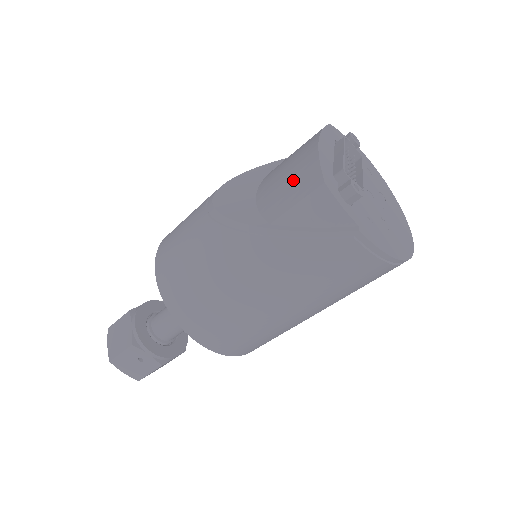
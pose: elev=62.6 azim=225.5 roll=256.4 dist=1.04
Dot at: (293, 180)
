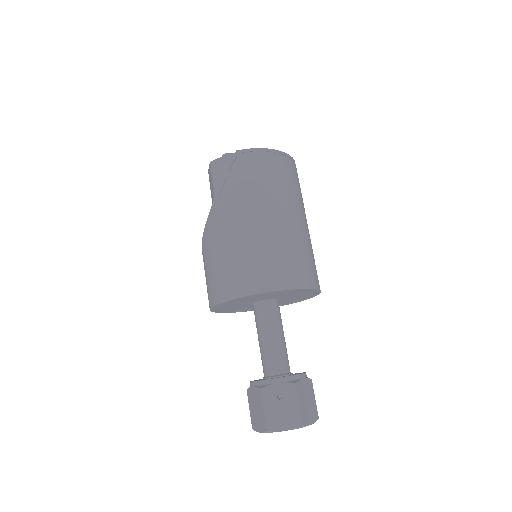
Dot at: (210, 188)
